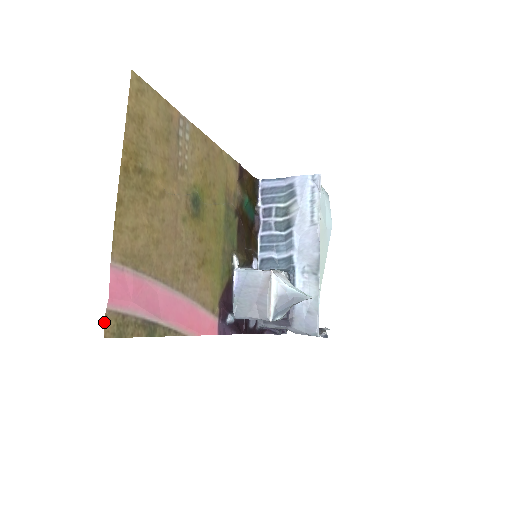
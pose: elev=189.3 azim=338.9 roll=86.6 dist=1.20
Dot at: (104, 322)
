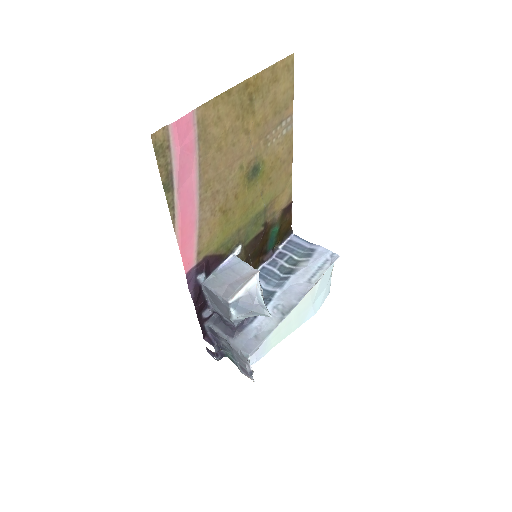
Dot at: (160, 129)
